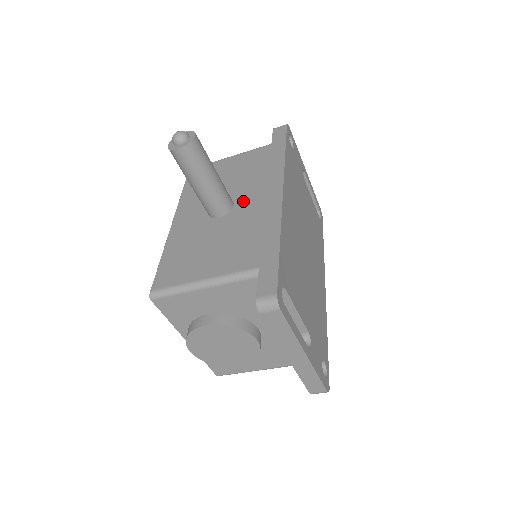
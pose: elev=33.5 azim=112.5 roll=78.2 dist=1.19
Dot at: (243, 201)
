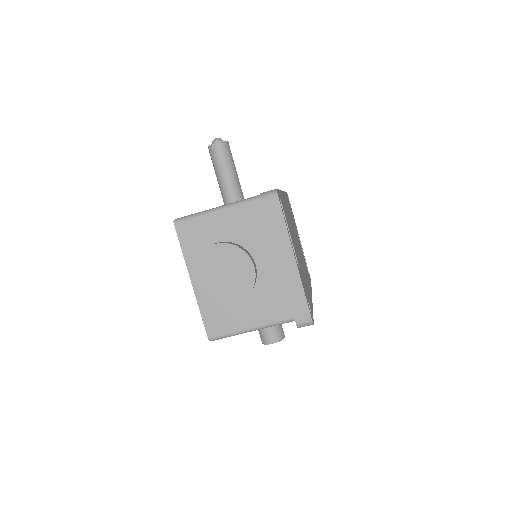
Dot at: occluded
